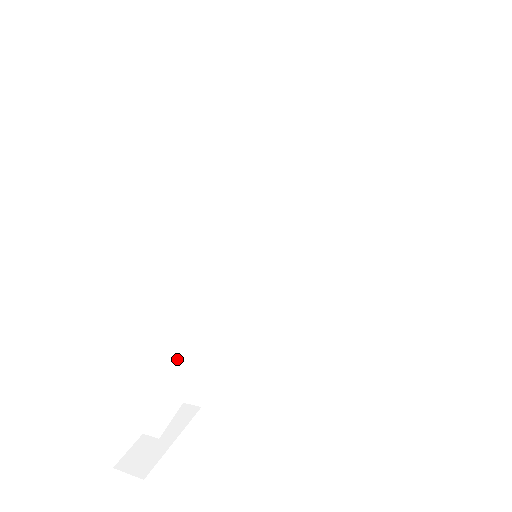
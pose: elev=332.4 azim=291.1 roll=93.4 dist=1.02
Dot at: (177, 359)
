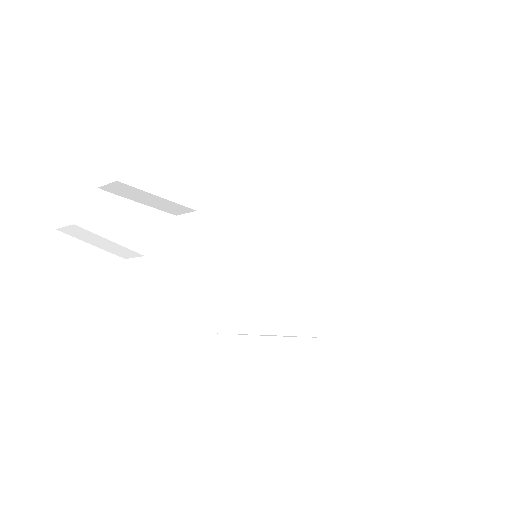
Dot at: (164, 165)
